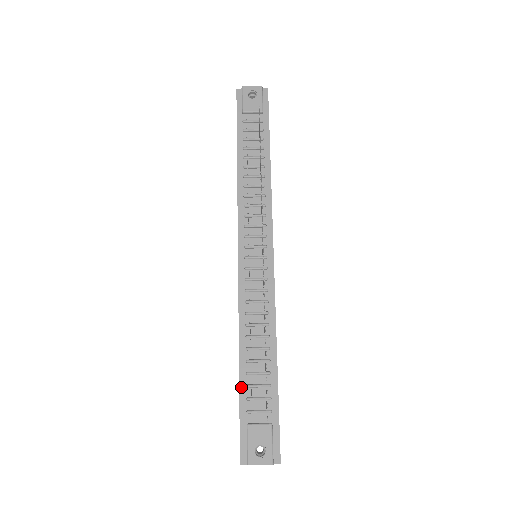
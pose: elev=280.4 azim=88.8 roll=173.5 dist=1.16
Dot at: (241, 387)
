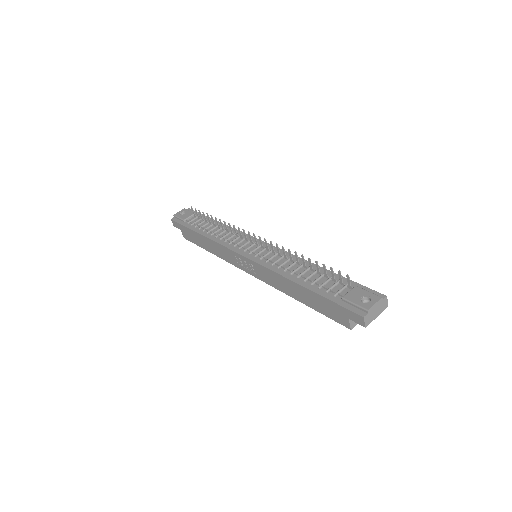
Dot at: (316, 292)
